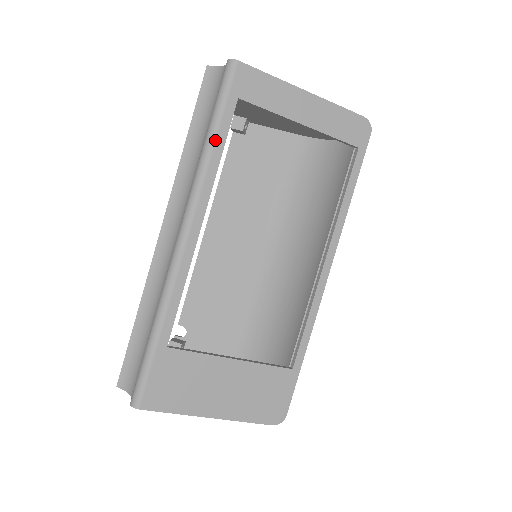
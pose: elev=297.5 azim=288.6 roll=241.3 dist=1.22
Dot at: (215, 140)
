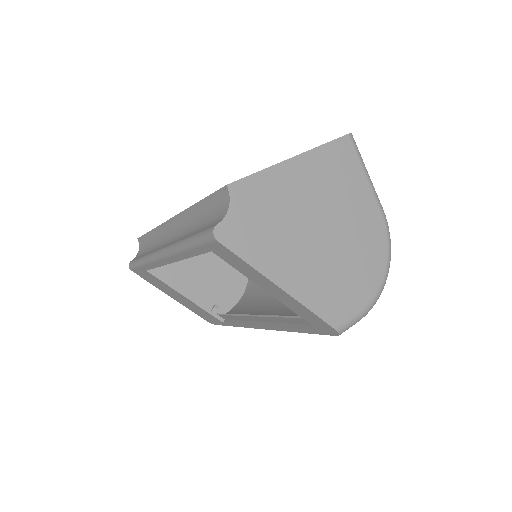
Dot at: (187, 250)
